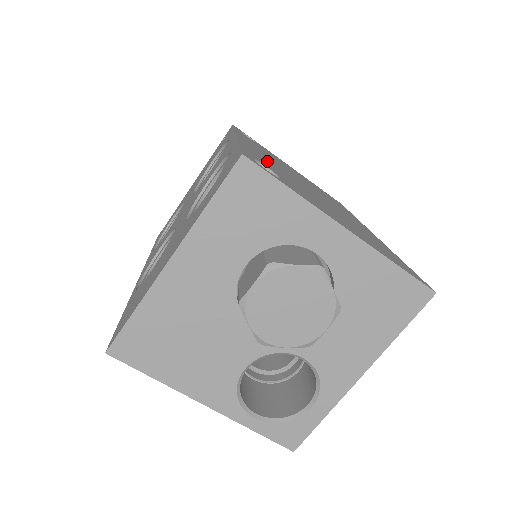
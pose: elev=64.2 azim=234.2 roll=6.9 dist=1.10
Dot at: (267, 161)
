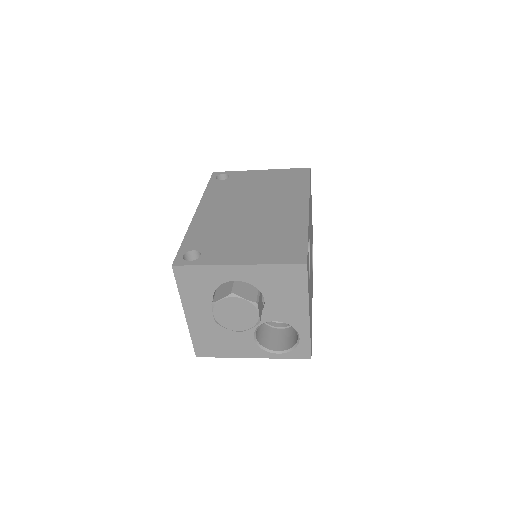
Dot at: (208, 228)
